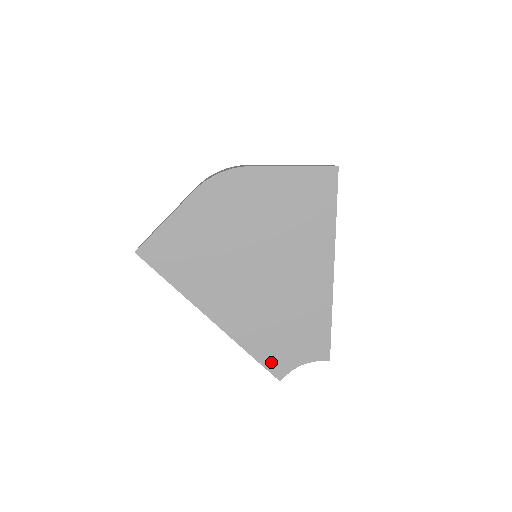
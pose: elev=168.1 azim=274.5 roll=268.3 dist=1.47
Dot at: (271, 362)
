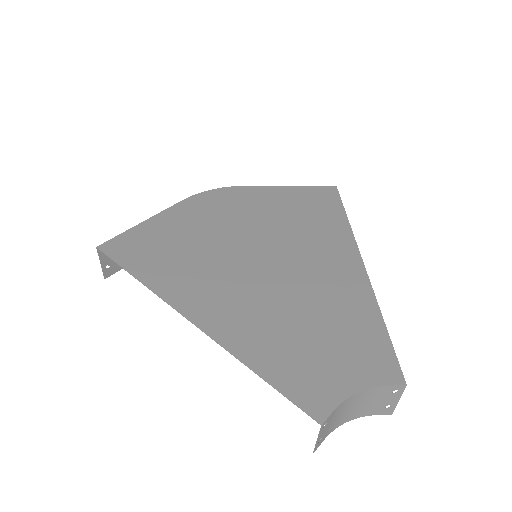
Dot at: (297, 387)
